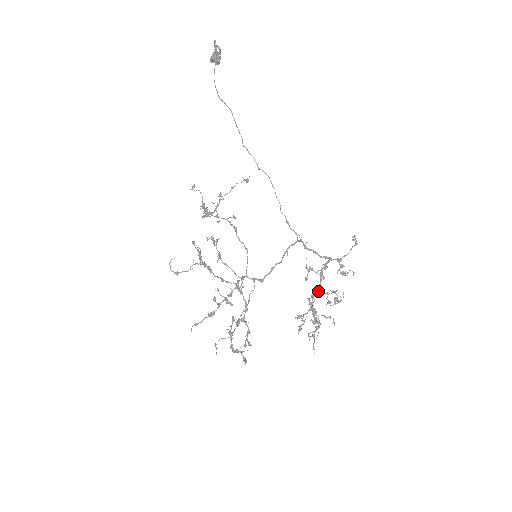
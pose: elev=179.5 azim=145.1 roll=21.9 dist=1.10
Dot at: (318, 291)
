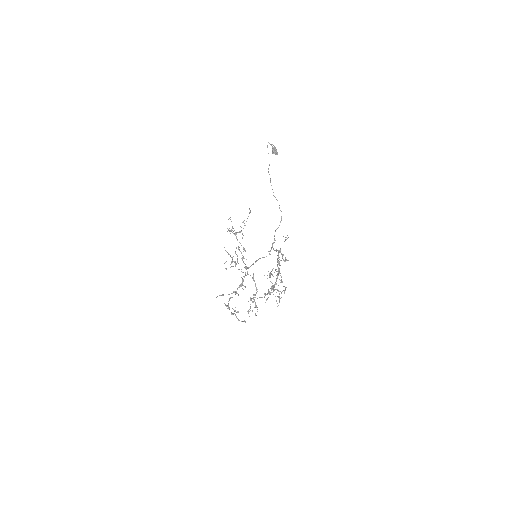
Dot at: (277, 274)
